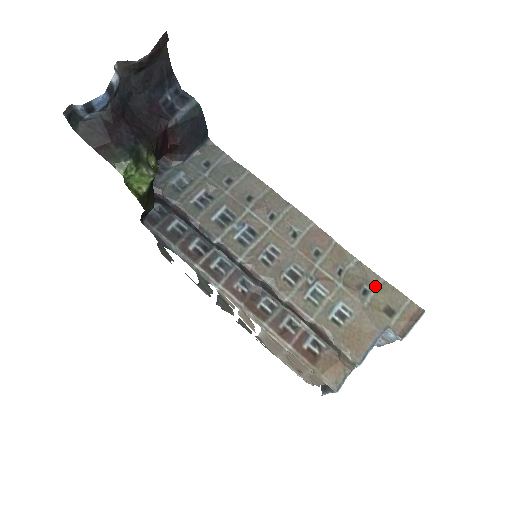
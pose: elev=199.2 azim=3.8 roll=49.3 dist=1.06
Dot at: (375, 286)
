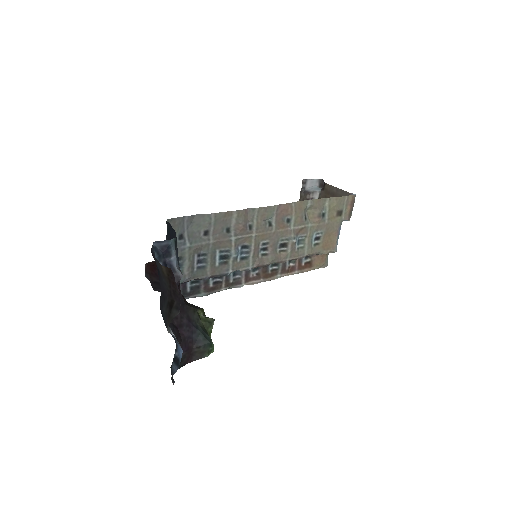
Dot at: (326, 206)
